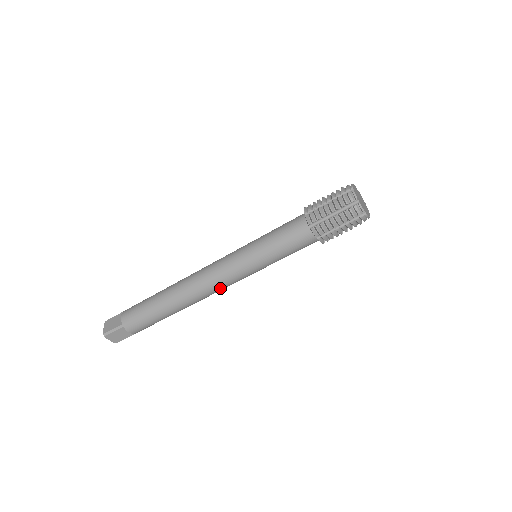
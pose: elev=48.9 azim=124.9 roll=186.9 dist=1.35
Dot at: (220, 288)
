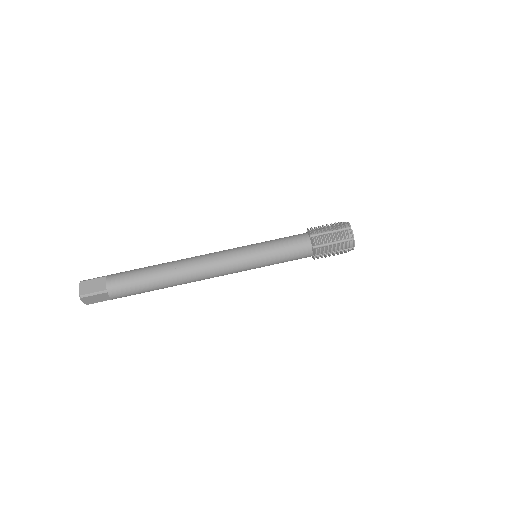
Dot at: (215, 261)
